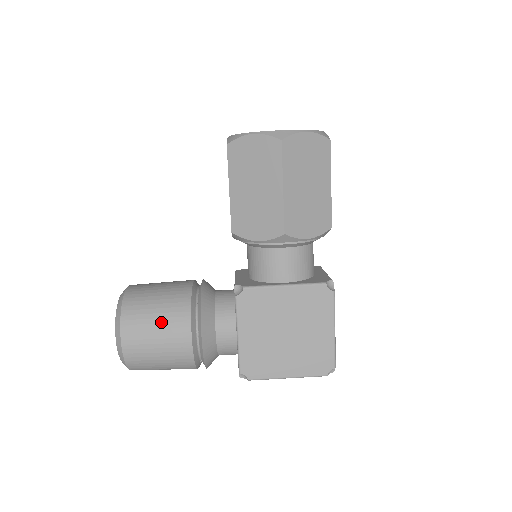
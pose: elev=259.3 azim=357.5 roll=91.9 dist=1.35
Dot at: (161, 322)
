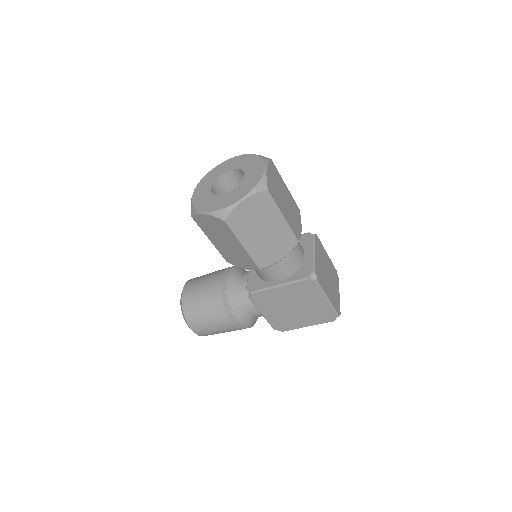
Dot at: (210, 318)
